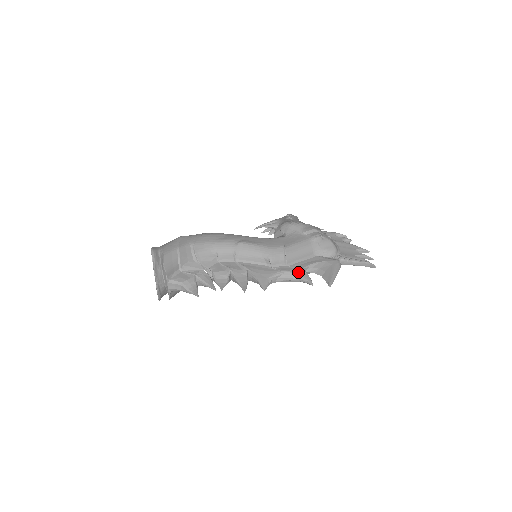
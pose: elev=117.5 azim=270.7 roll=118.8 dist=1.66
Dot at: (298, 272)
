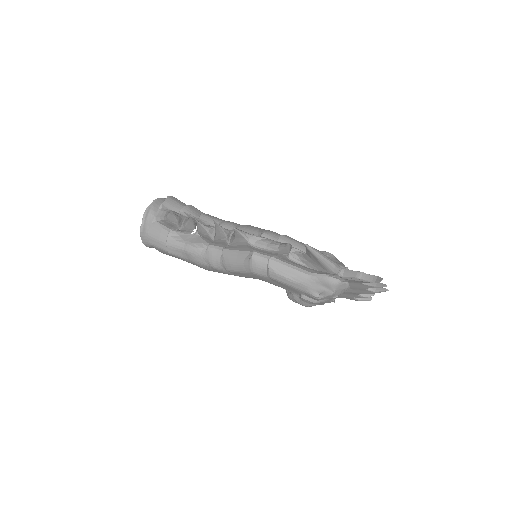
Dot at: occluded
